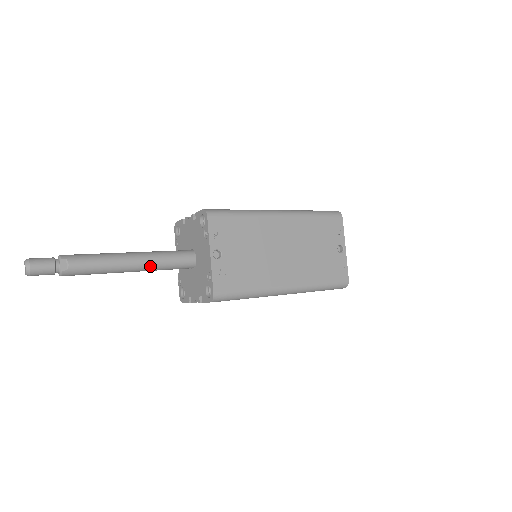
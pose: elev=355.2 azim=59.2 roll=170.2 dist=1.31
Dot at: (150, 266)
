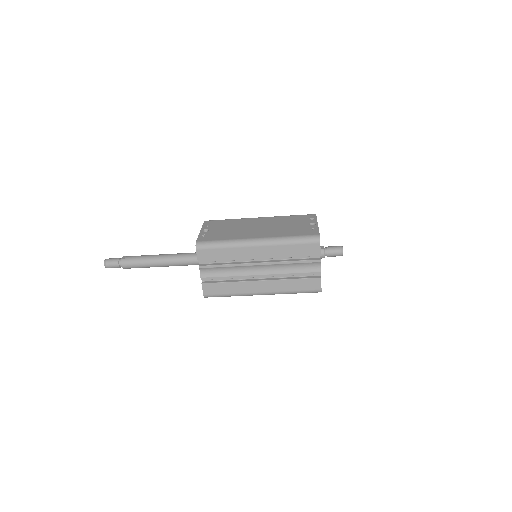
Dot at: (172, 257)
